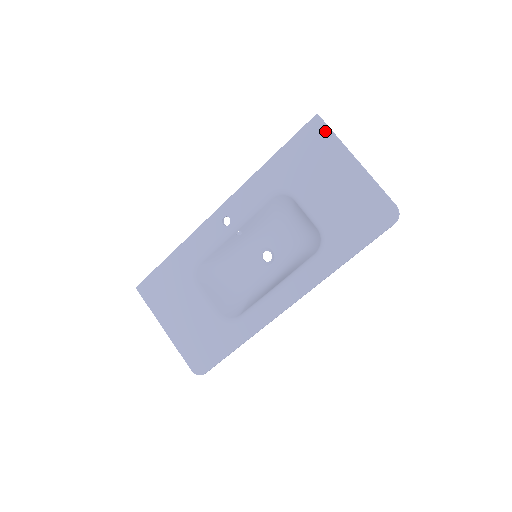
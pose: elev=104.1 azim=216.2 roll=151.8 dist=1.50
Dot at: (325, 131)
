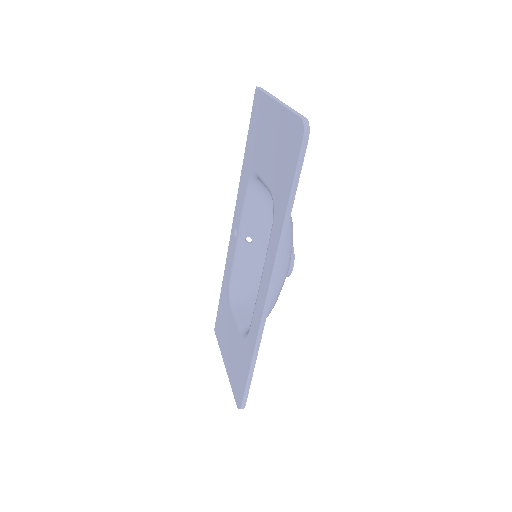
Dot at: (260, 96)
